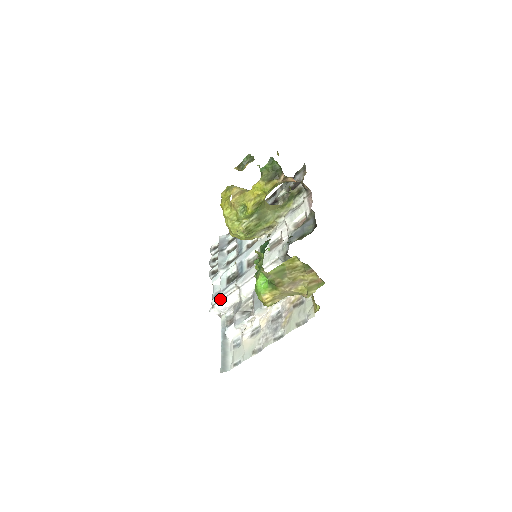
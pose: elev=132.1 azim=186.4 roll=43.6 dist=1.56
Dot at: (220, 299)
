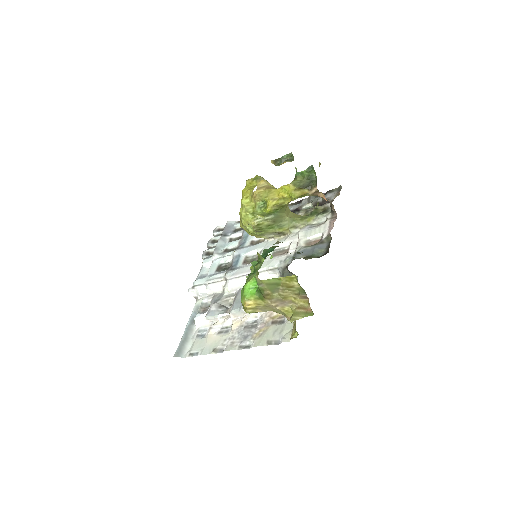
Dot at: (203, 283)
